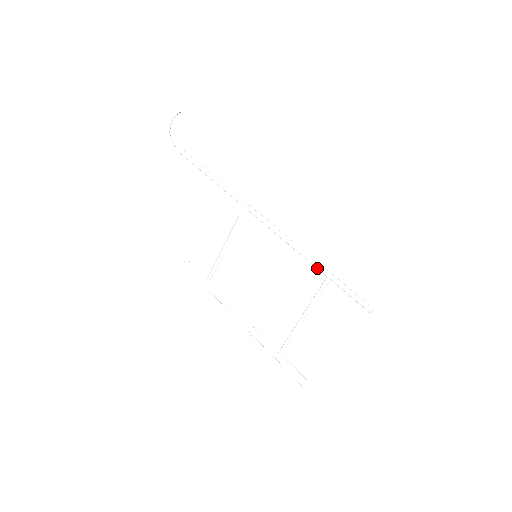
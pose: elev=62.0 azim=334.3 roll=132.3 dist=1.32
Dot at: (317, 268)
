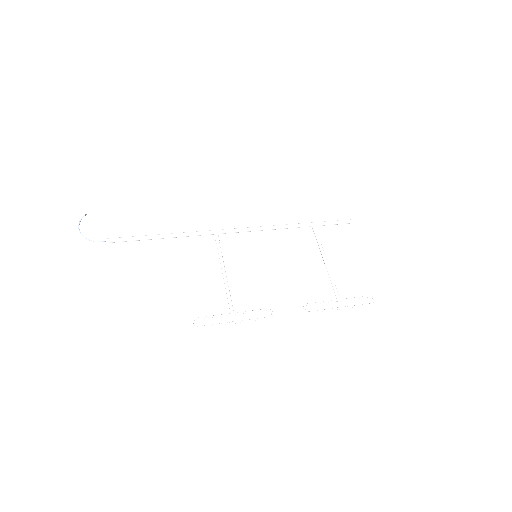
Dot at: (303, 225)
